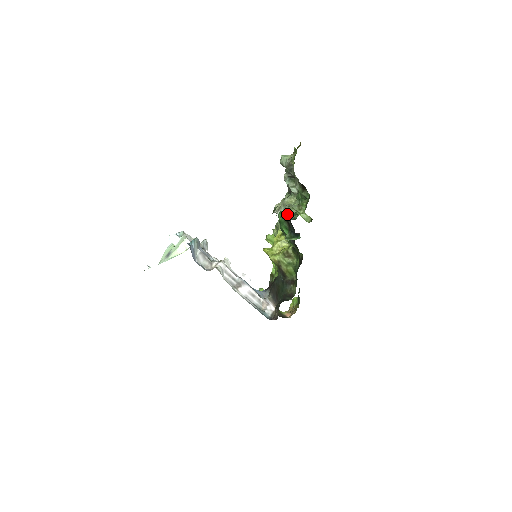
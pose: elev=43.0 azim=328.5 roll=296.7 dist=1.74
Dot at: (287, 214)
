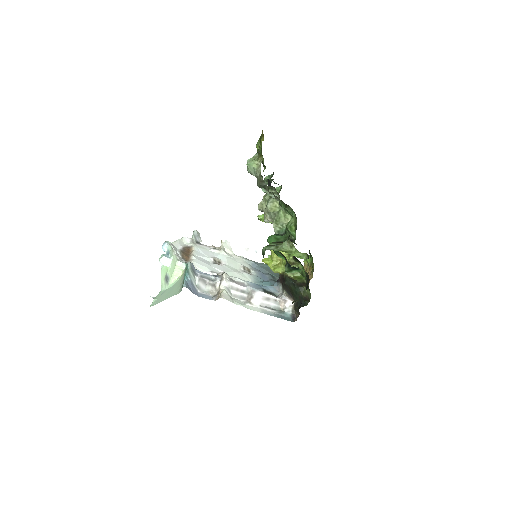
Dot at: (277, 240)
